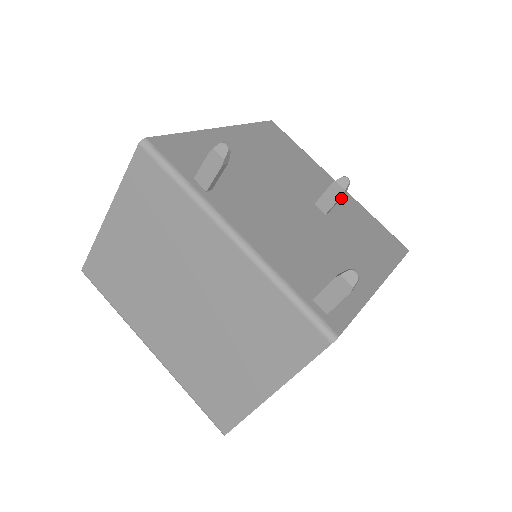
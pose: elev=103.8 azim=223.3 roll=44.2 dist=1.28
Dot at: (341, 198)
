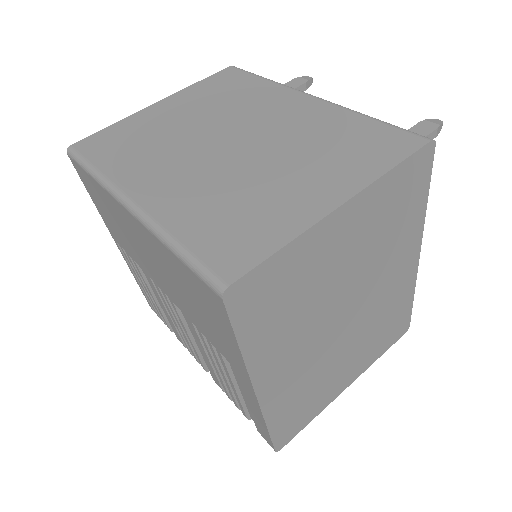
Dot at: occluded
